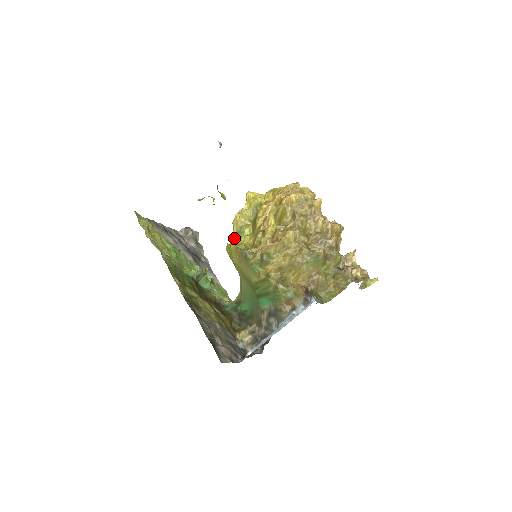
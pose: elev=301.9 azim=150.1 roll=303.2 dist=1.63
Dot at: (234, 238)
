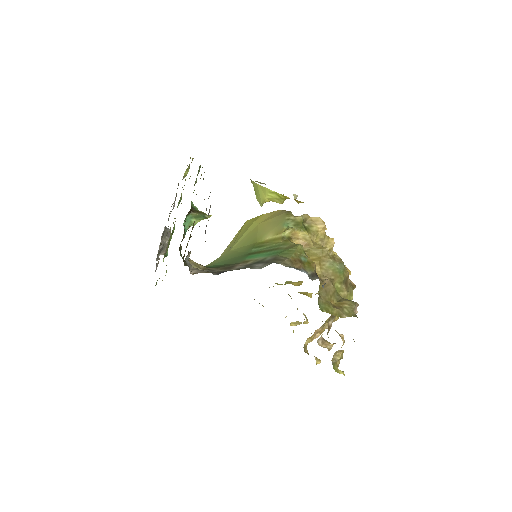
Dot at: occluded
